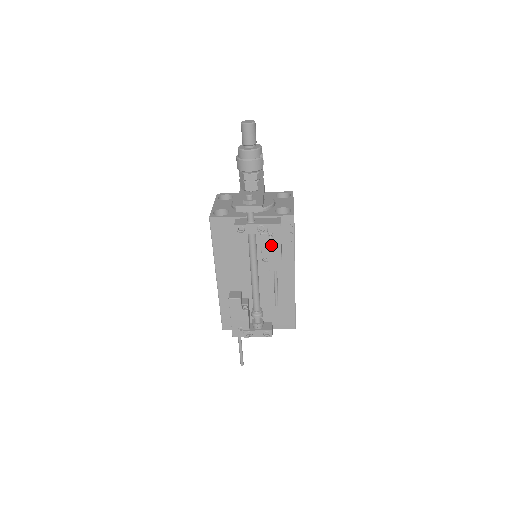
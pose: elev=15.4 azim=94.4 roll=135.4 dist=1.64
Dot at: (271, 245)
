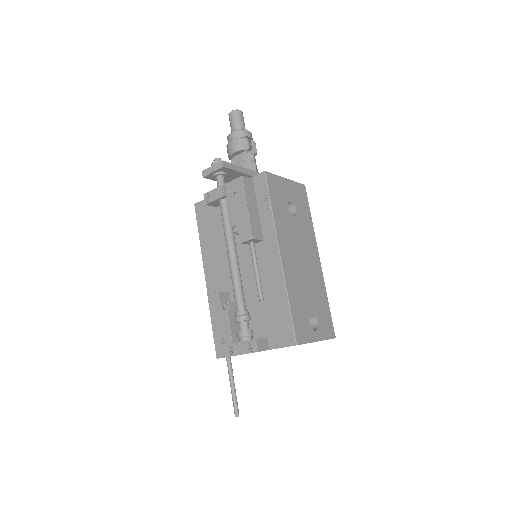
Dot at: (237, 206)
